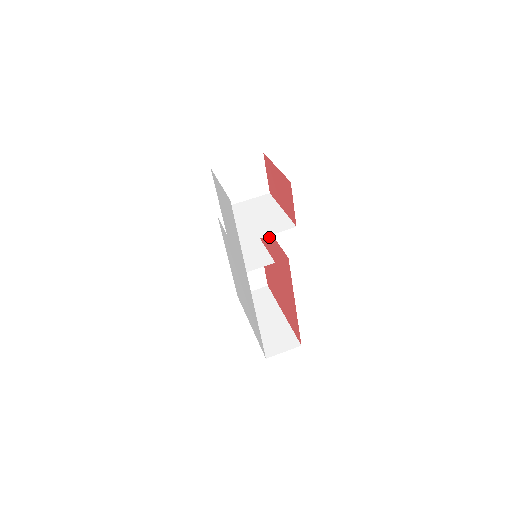
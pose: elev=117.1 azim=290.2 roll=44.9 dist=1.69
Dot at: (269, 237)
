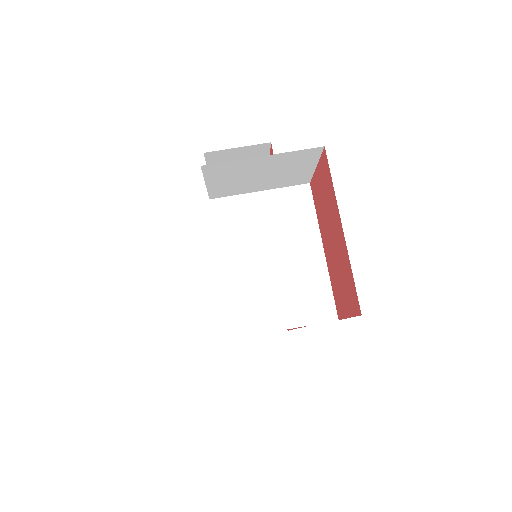
Dot at: (286, 318)
